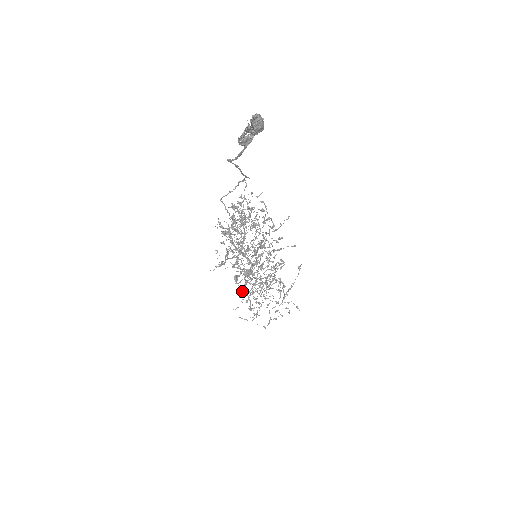
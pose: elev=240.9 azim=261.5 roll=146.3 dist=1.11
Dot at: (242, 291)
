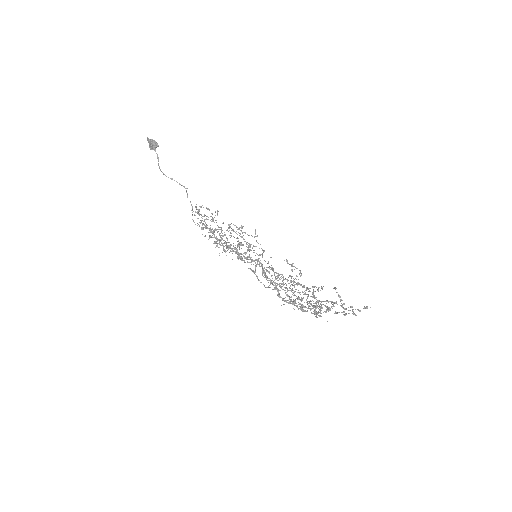
Dot at: (282, 299)
